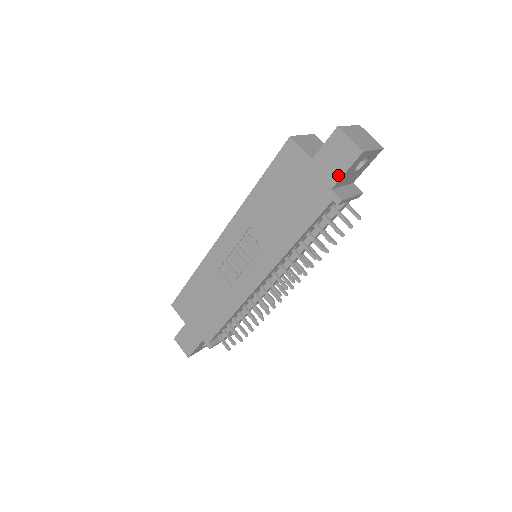
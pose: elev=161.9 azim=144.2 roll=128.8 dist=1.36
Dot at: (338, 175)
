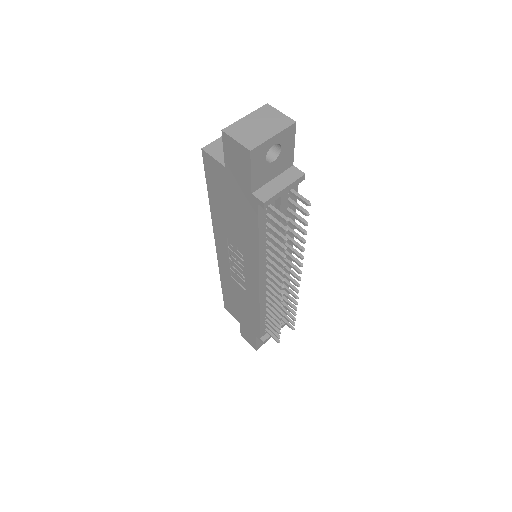
Dot at: (248, 179)
